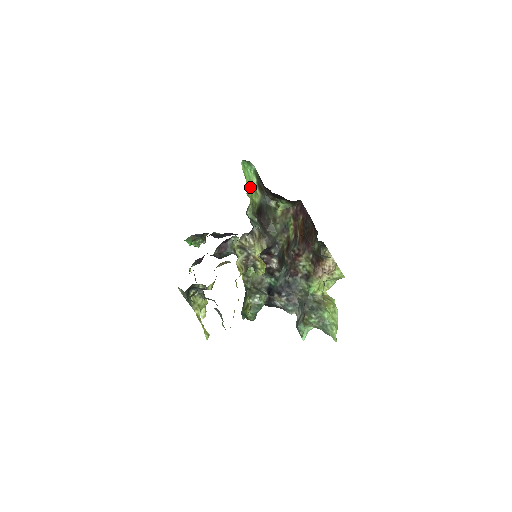
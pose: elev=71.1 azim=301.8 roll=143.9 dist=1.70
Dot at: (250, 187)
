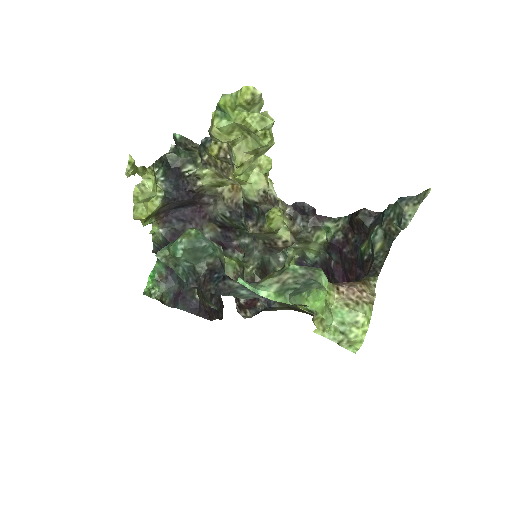
Dot at: occluded
